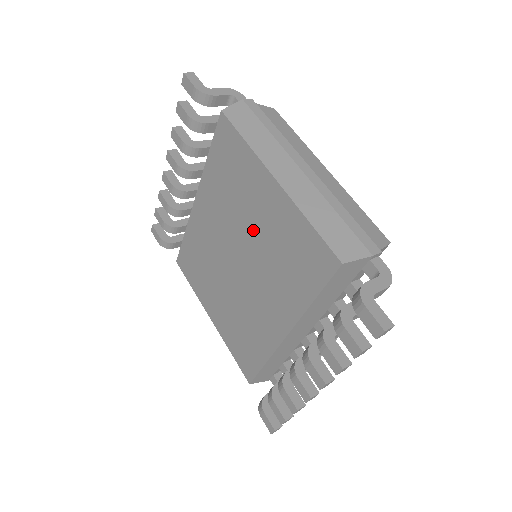
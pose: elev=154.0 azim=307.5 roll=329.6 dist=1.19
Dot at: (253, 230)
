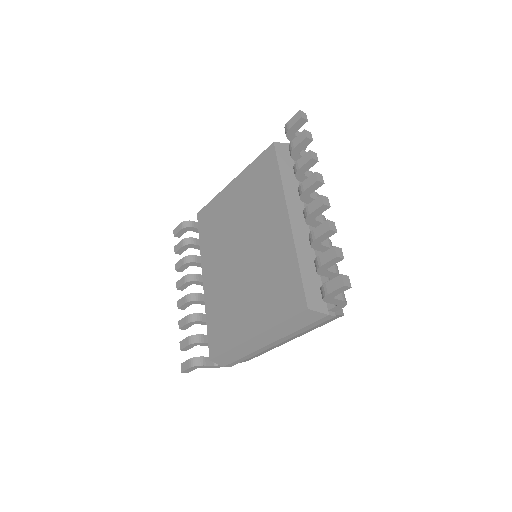
Dot at: (237, 218)
